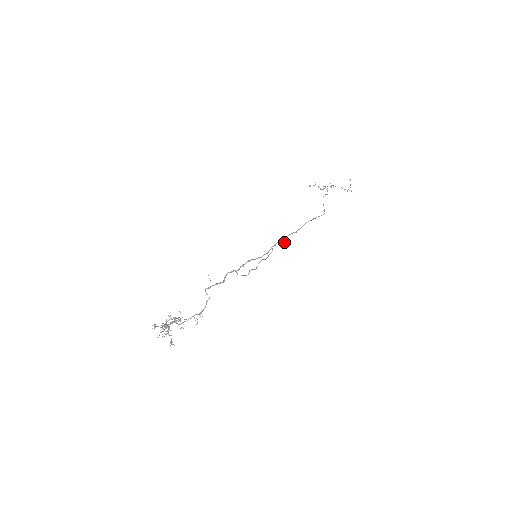
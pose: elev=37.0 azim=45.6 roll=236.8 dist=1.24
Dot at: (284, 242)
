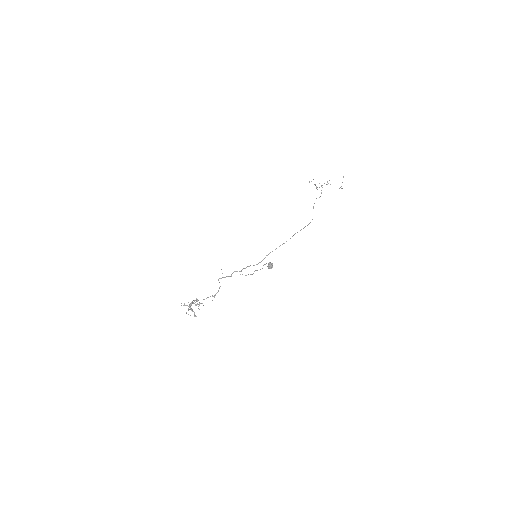
Dot at: (270, 266)
